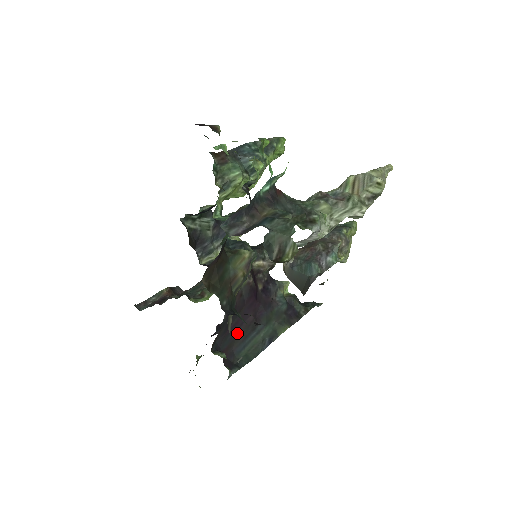
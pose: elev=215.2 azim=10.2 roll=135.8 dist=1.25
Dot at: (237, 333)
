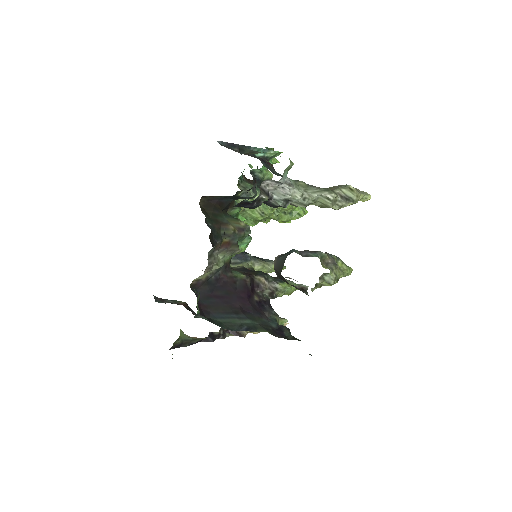
Dot at: (220, 304)
